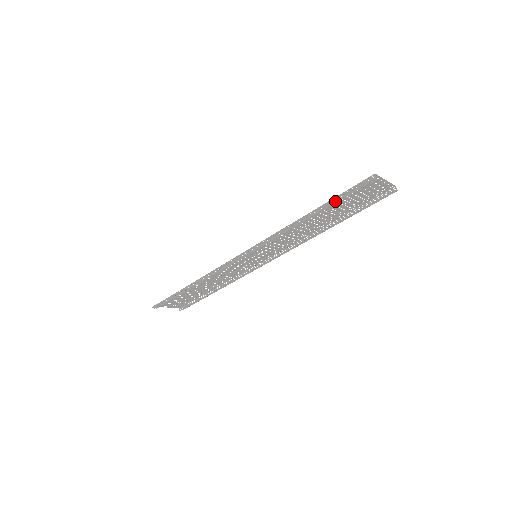
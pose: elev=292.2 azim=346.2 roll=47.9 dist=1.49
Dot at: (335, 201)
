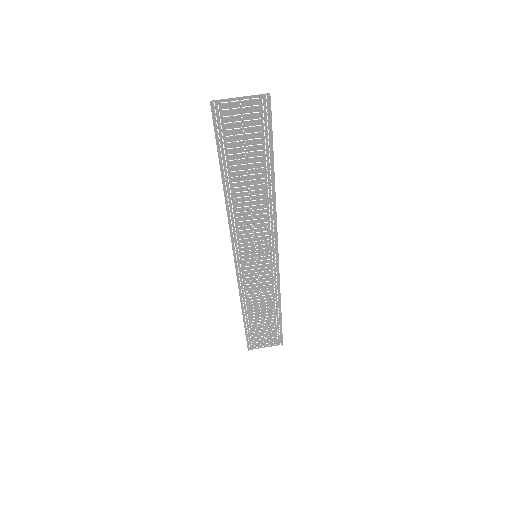
Dot at: (218, 155)
